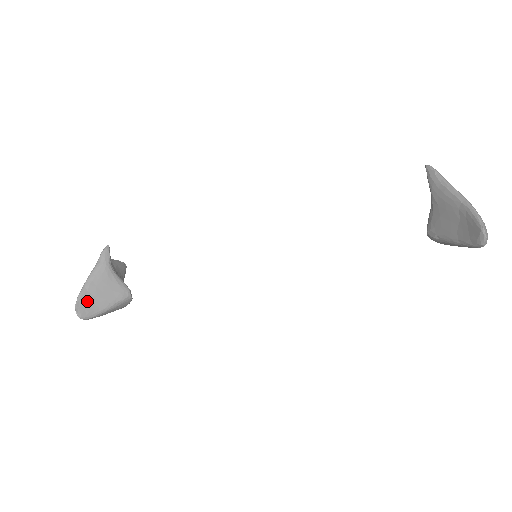
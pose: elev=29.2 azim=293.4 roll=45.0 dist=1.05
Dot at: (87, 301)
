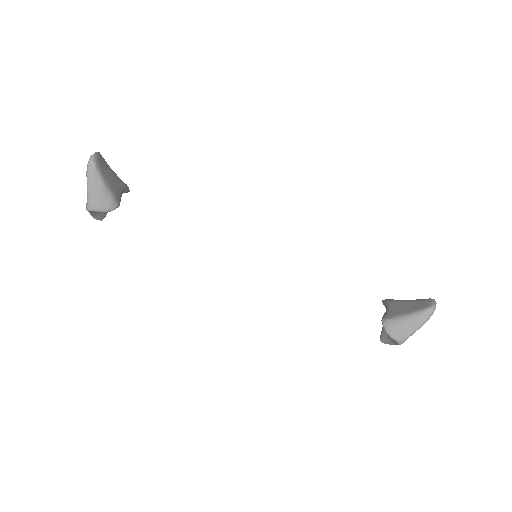
Dot at: (104, 164)
